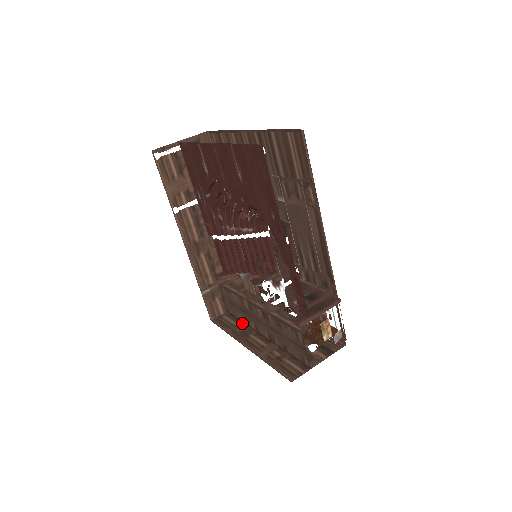
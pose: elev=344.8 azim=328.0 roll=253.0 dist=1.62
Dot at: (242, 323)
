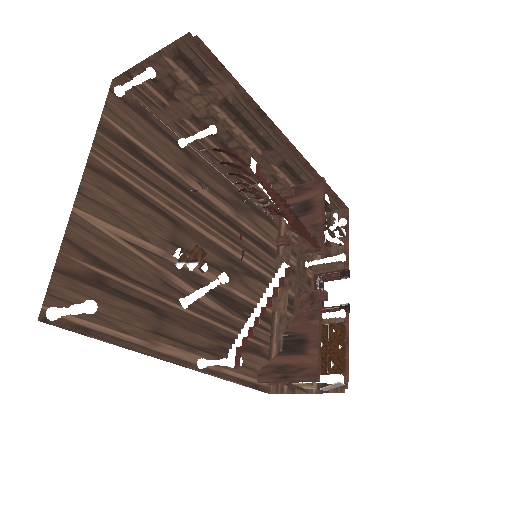
Dot at: occluded
